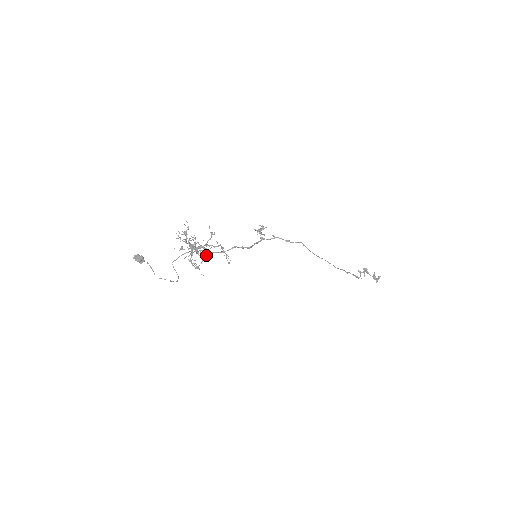
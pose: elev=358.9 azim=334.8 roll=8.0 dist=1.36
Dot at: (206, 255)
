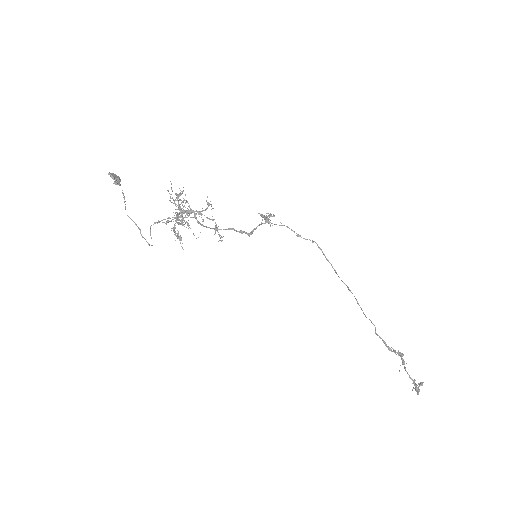
Dot at: (194, 235)
